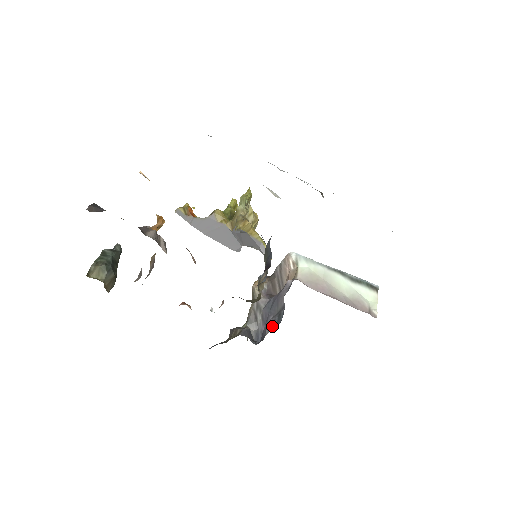
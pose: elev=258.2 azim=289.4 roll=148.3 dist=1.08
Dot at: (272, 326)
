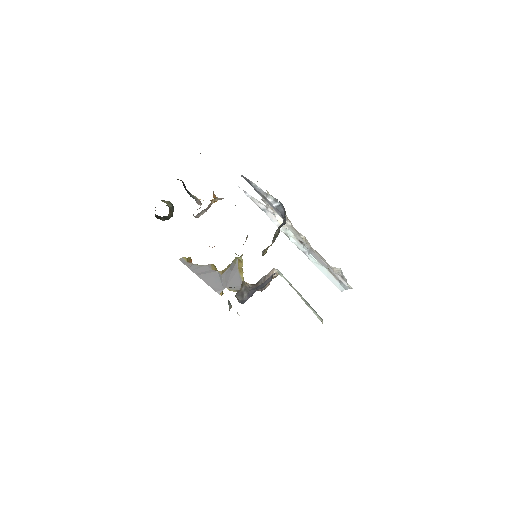
Dot at: (260, 288)
